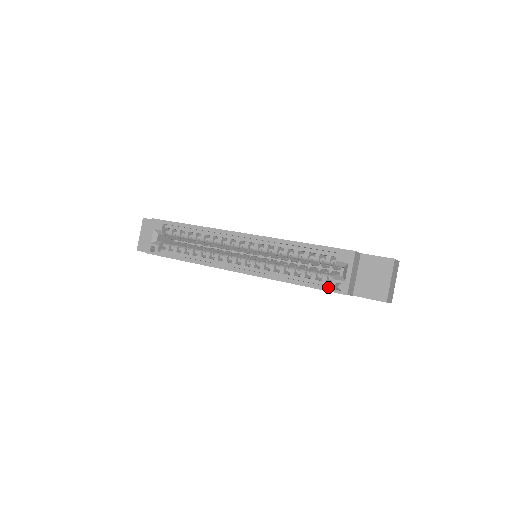
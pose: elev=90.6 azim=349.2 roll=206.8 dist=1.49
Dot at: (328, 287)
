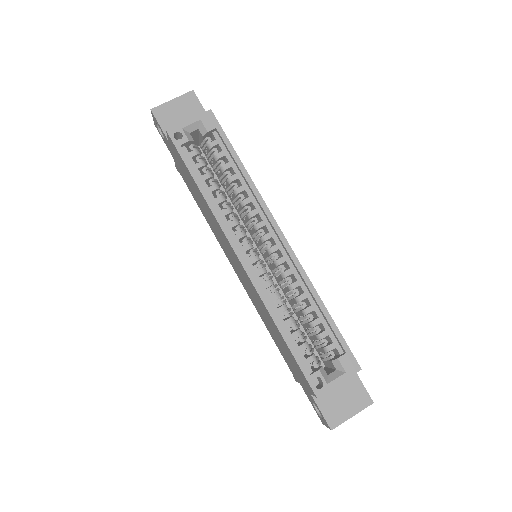
Dot at: (308, 372)
